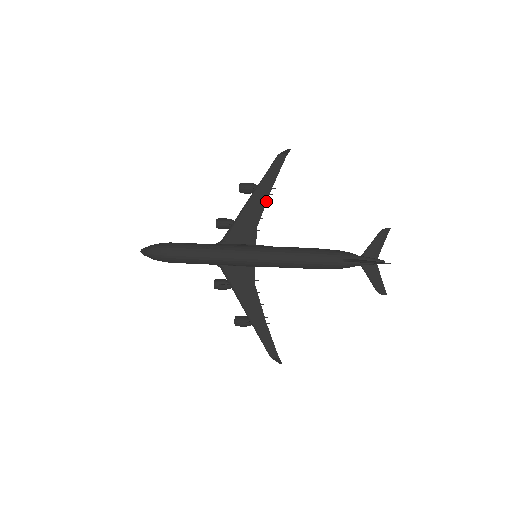
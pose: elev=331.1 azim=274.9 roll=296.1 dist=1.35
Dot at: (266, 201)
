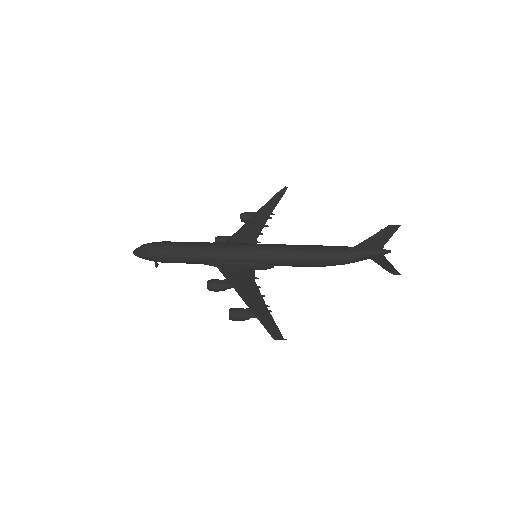
Dot at: (266, 221)
